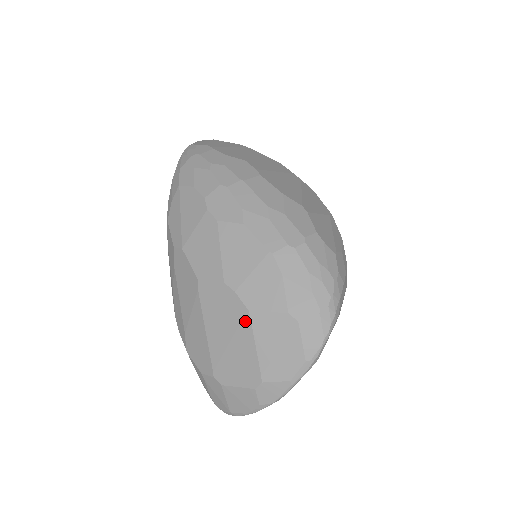
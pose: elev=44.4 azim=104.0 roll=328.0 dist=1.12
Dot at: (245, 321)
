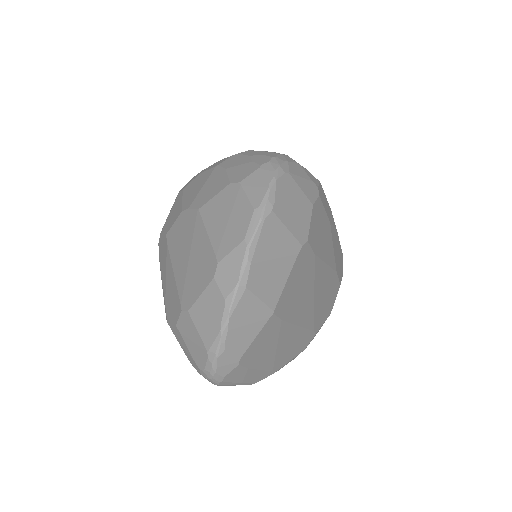
Dot at: (197, 222)
